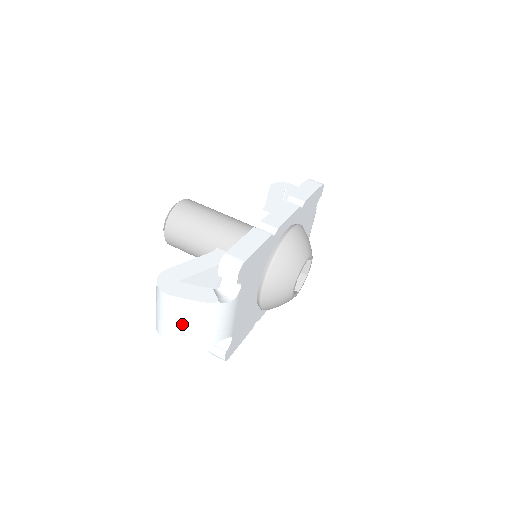
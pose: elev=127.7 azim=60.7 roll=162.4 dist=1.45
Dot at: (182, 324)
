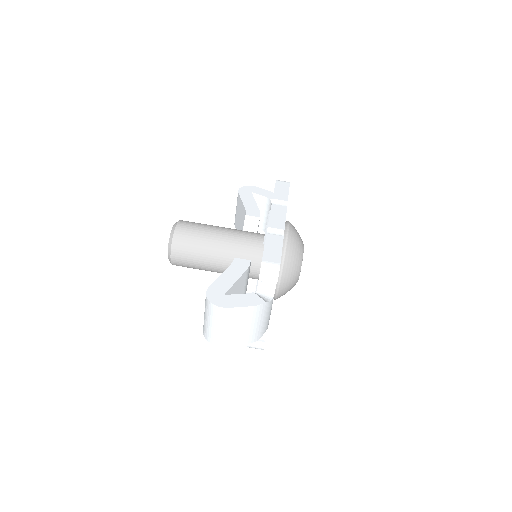
Dot at: (235, 329)
